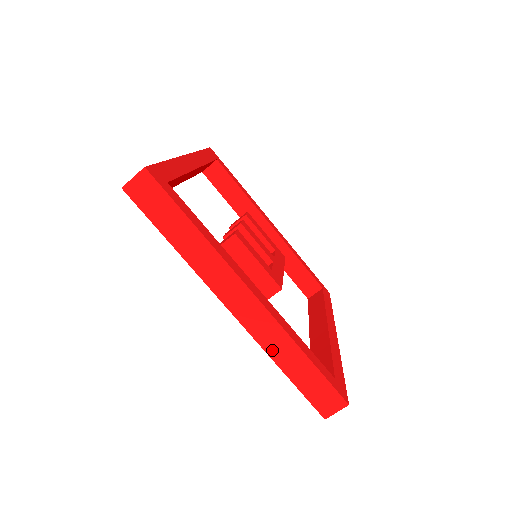
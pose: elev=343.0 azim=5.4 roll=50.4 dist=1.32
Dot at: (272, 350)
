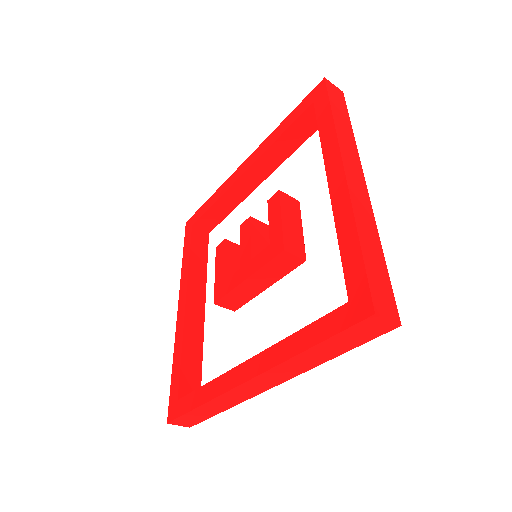
Dot at: (359, 219)
